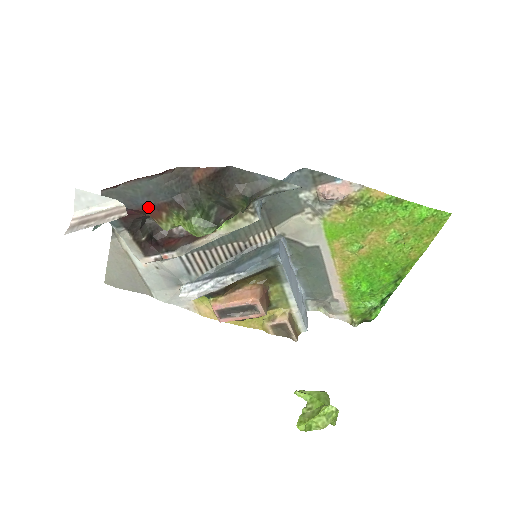
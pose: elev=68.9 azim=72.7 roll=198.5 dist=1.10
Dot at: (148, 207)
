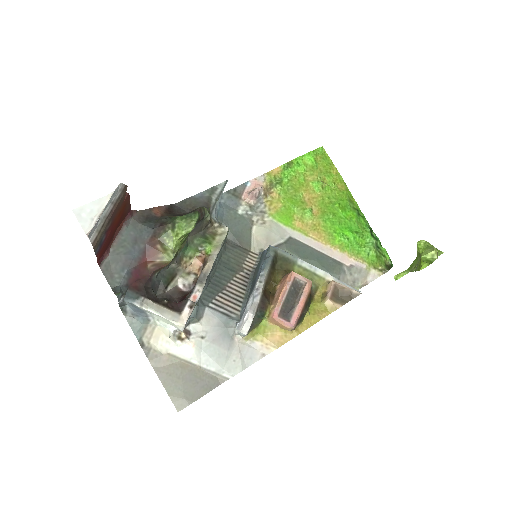
Dot at: (144, 254)
